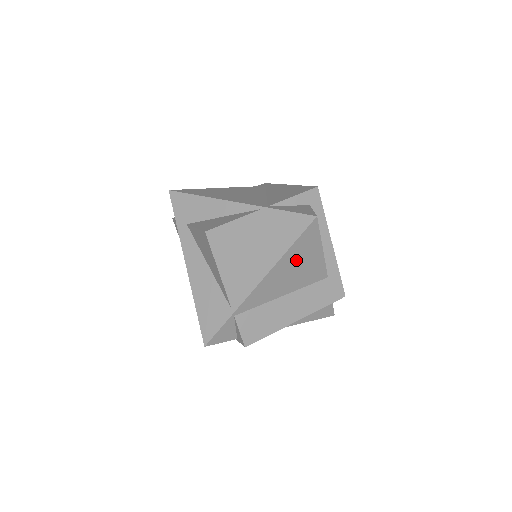
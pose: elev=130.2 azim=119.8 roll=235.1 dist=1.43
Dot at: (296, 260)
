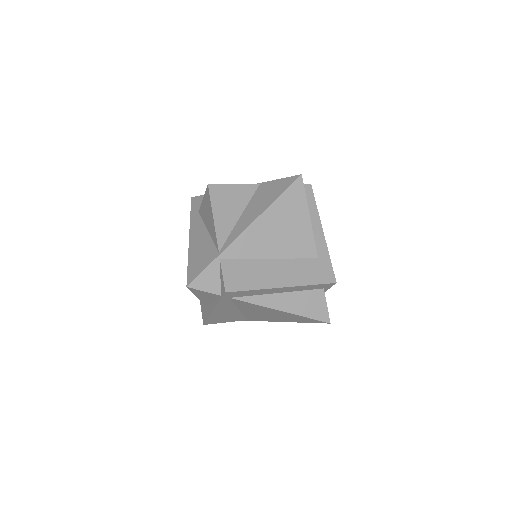
Dot at: (283, 217)
